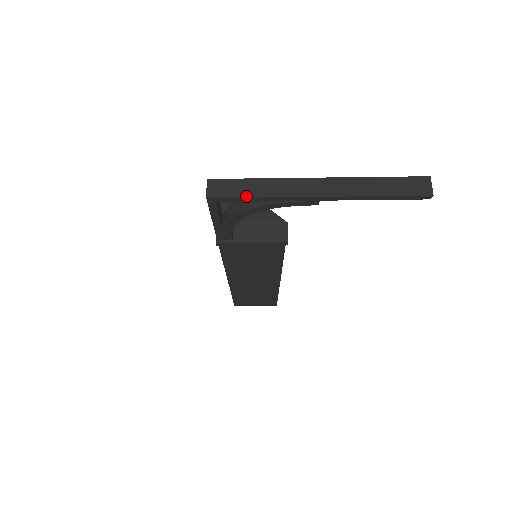
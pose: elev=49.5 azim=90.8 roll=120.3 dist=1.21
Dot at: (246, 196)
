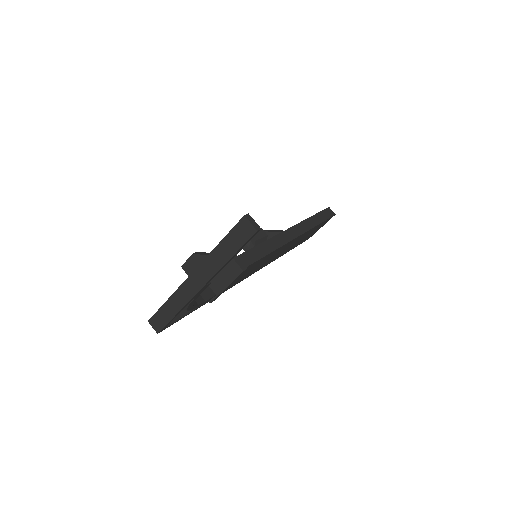
Dot at: (171, 318)
